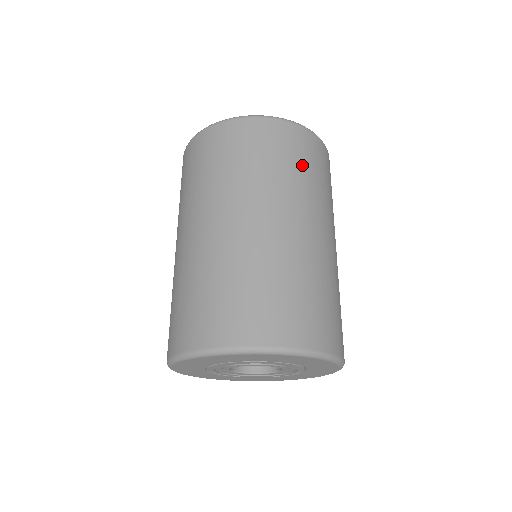
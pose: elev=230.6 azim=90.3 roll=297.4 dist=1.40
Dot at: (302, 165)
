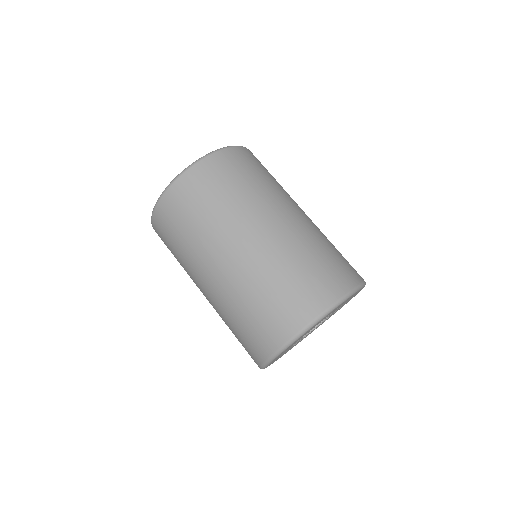
Dot at: (211, 199)
